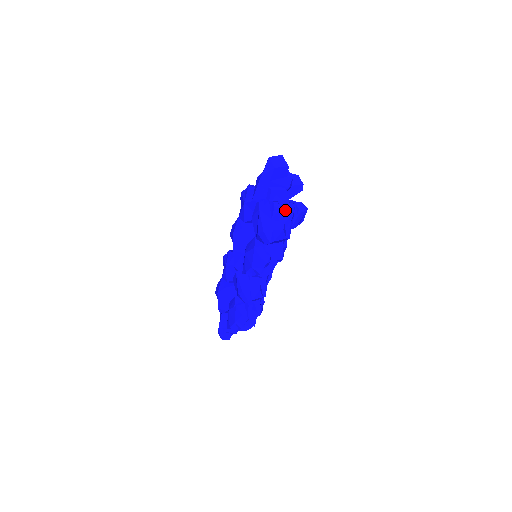
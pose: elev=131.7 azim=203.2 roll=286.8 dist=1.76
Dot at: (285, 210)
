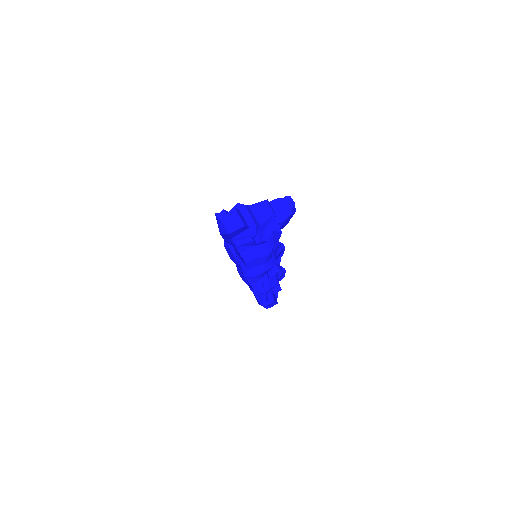
Dot at: (259, 259)
